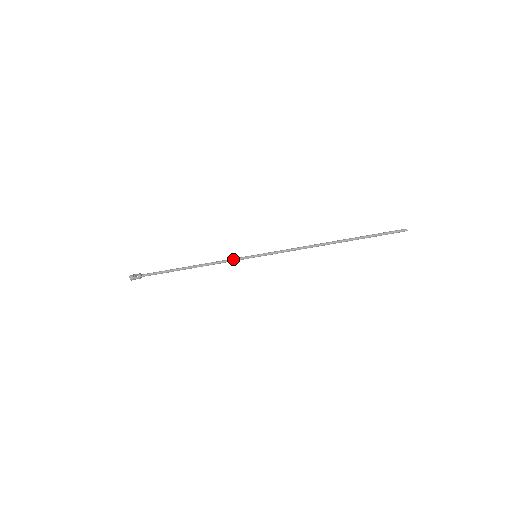
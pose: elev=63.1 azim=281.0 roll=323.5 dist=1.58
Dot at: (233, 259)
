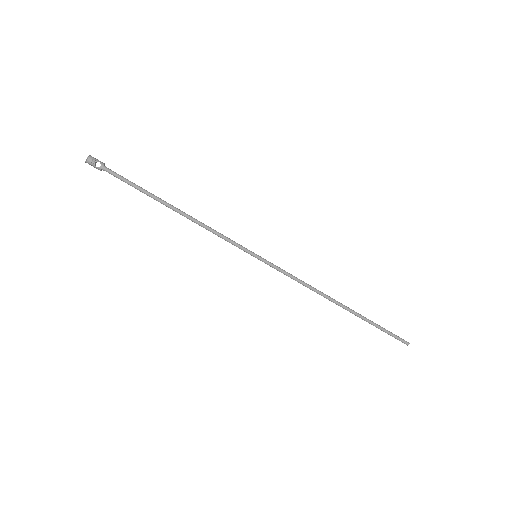
Dot at: (230, 240)
